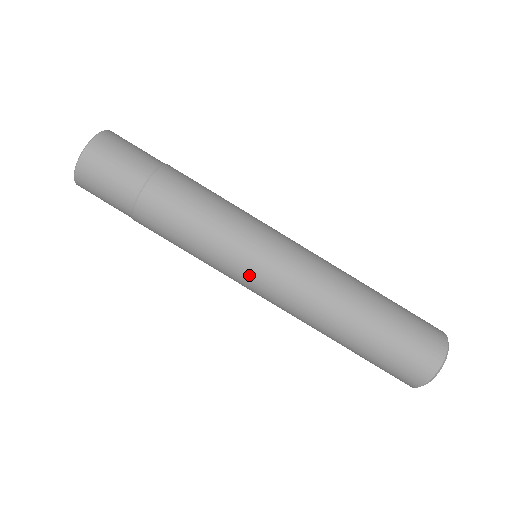
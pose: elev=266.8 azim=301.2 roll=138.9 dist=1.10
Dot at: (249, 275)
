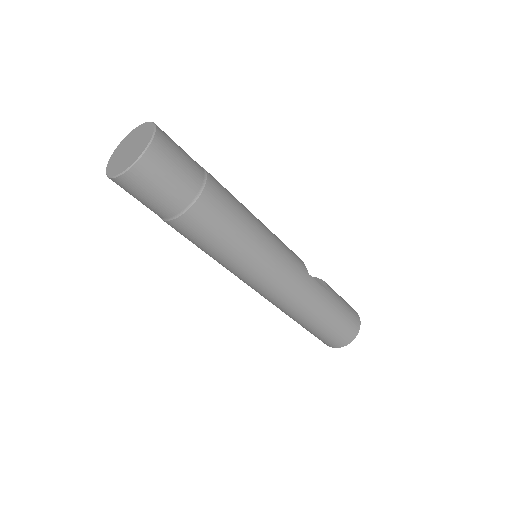
Dot at: (242, 280)
